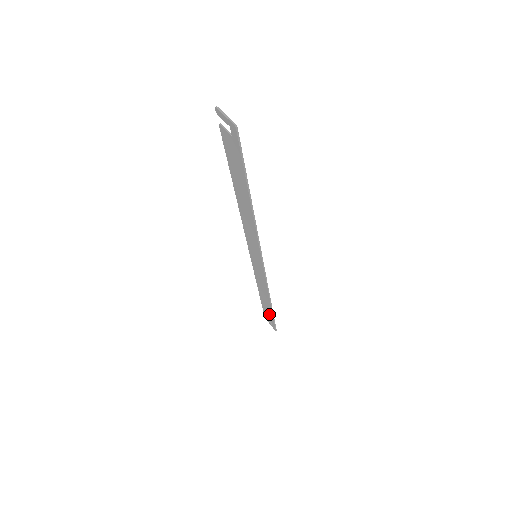
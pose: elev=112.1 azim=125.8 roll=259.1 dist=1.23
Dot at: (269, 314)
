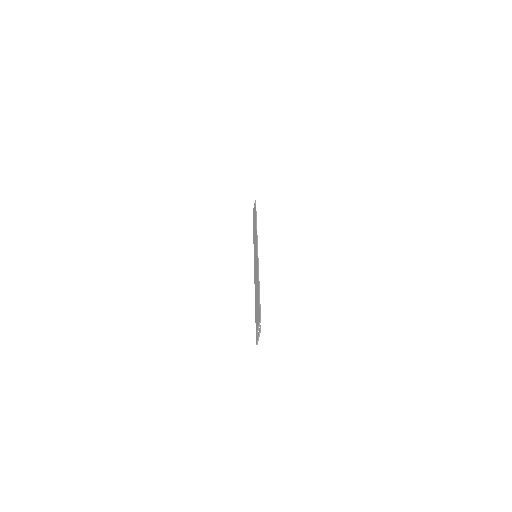
Dot at: occluded
